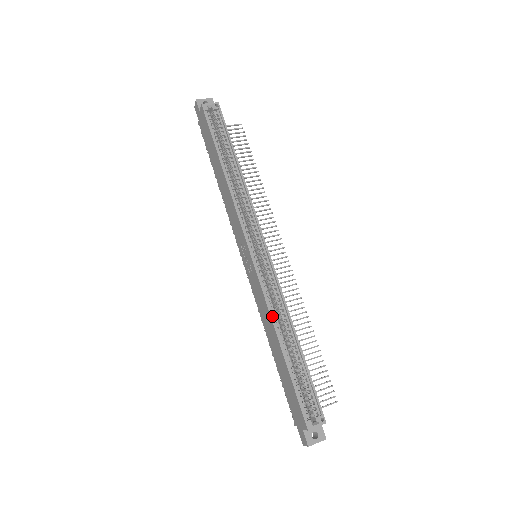
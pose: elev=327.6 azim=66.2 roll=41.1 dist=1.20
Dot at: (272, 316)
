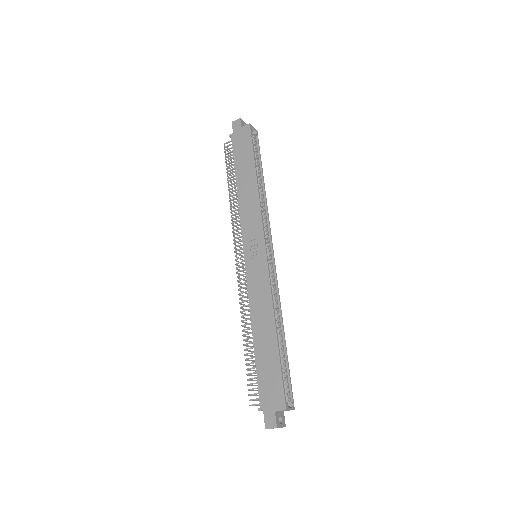
Dot at: occluded
